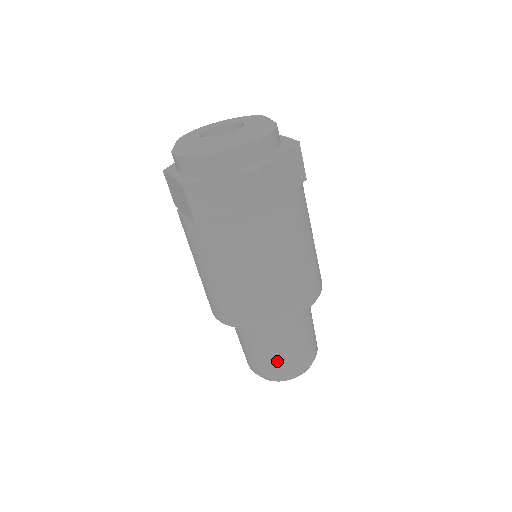
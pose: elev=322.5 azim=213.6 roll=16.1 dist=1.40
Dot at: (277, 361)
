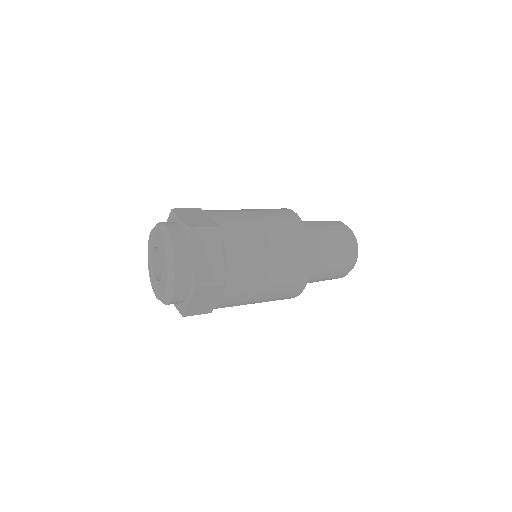
Dot at: (334, 275)
